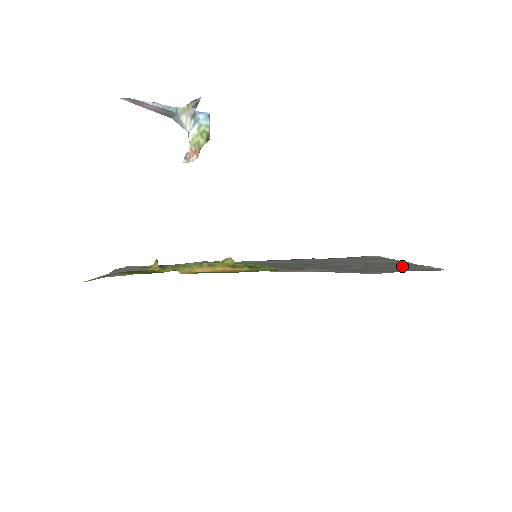
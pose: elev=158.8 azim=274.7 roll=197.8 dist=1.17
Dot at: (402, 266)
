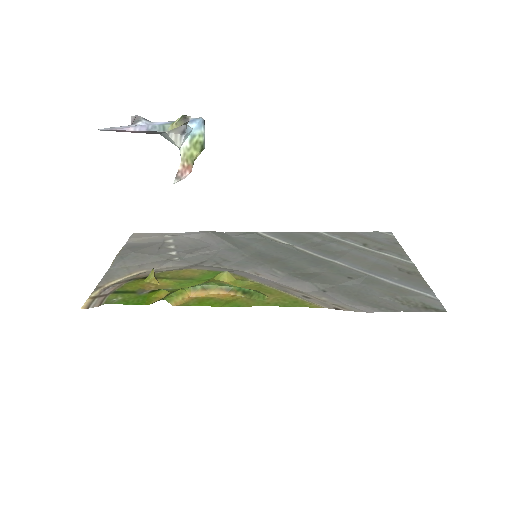
Dot at: (404, 285)
